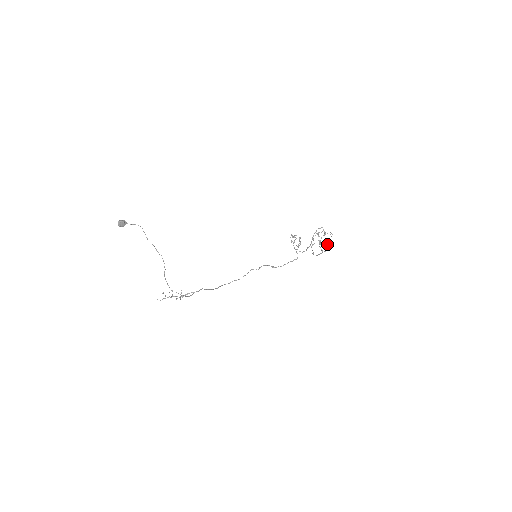
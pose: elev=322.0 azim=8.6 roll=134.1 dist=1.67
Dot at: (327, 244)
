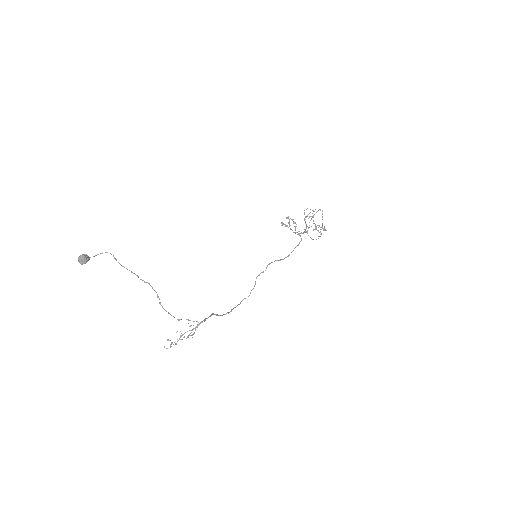
Dot at: occluded
